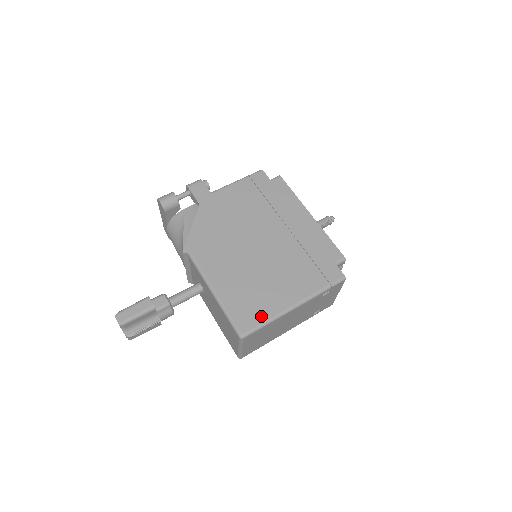
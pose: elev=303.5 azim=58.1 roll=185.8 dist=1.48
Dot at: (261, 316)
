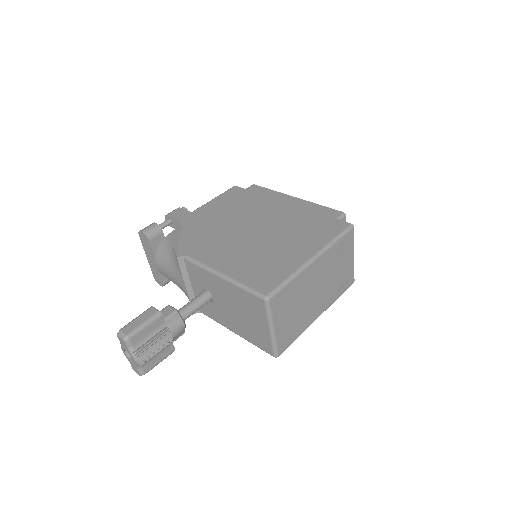
Dot at: (280, 276)
